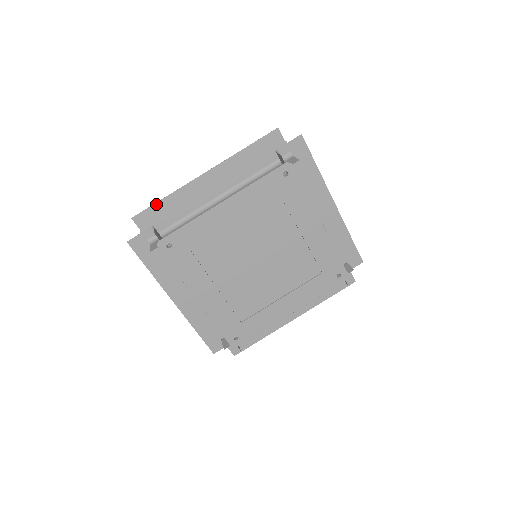
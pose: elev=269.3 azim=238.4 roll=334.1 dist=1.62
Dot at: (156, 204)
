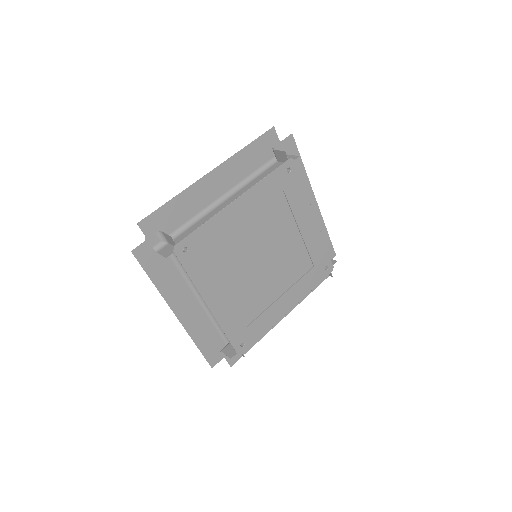
Dot at: (163, 206)
